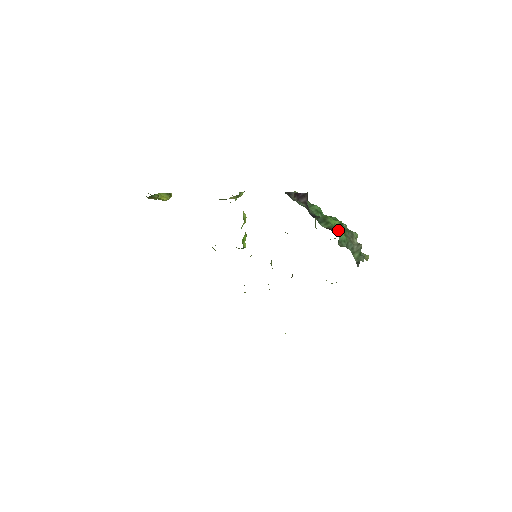
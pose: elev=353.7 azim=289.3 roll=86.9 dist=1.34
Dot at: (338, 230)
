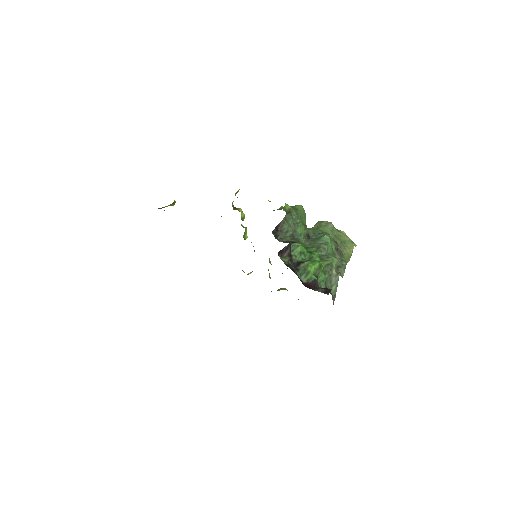
Dot at: (316, 283)
